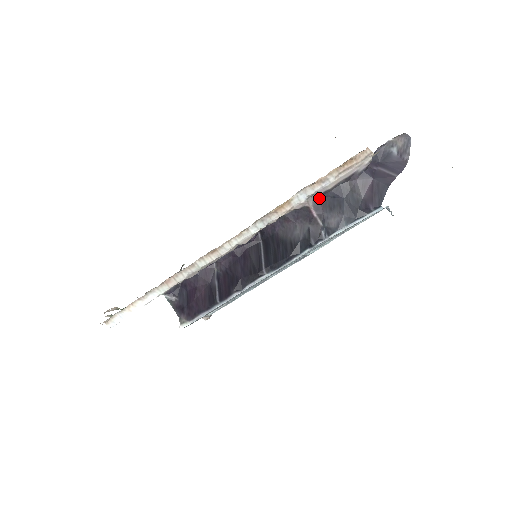
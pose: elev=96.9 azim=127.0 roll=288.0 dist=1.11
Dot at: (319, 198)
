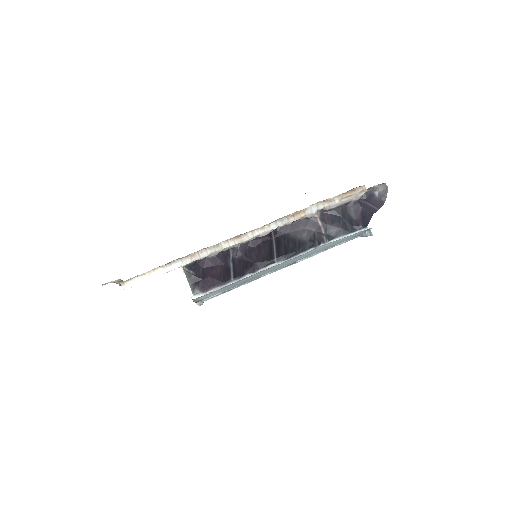
Dot at: (324, 213)
